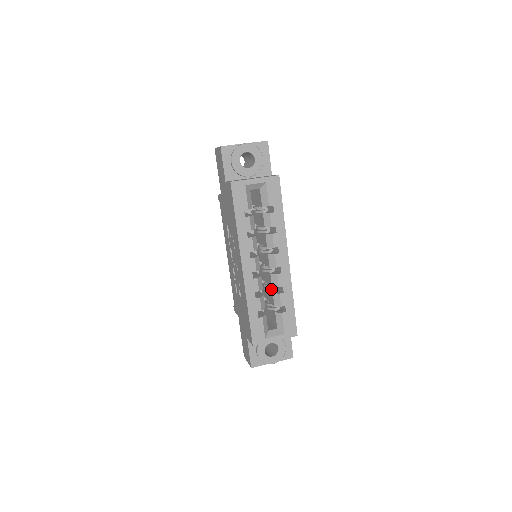
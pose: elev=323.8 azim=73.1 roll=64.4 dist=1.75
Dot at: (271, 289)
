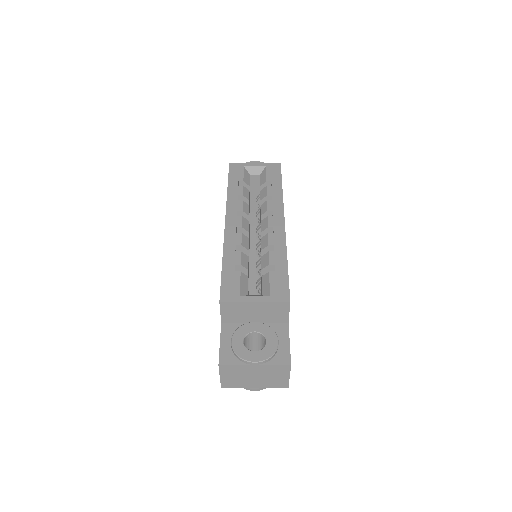
Dot at: occluded
